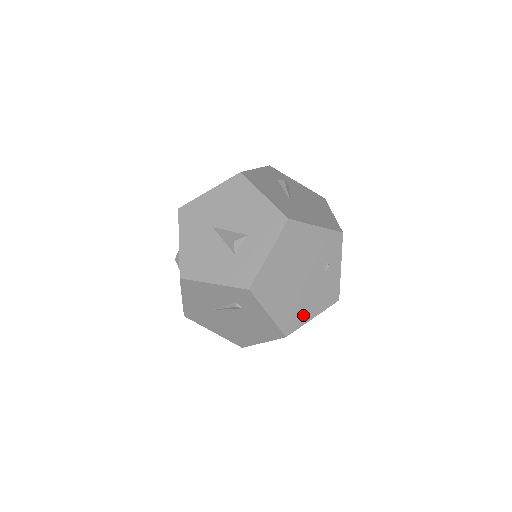
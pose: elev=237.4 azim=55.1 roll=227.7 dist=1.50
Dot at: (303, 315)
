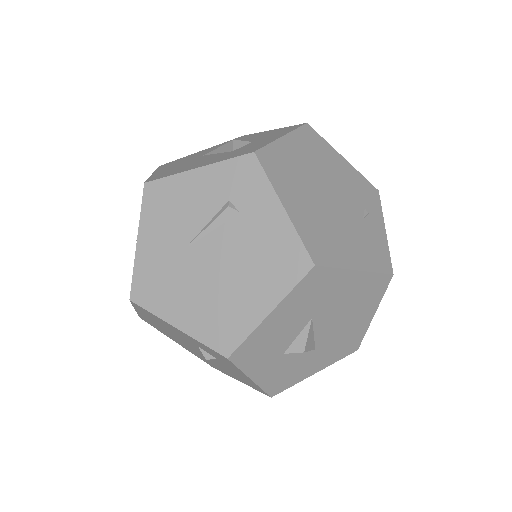
Dot at: (340, 253)
